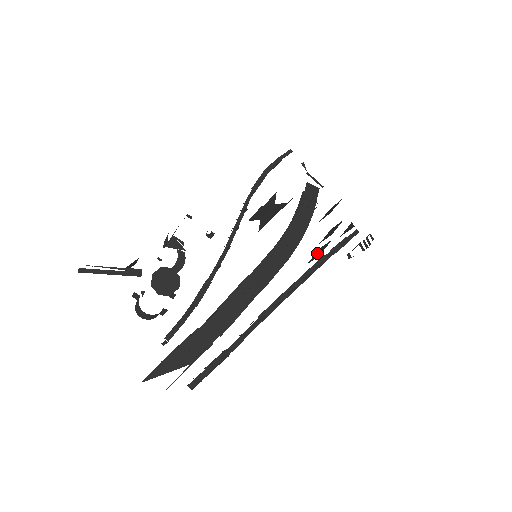
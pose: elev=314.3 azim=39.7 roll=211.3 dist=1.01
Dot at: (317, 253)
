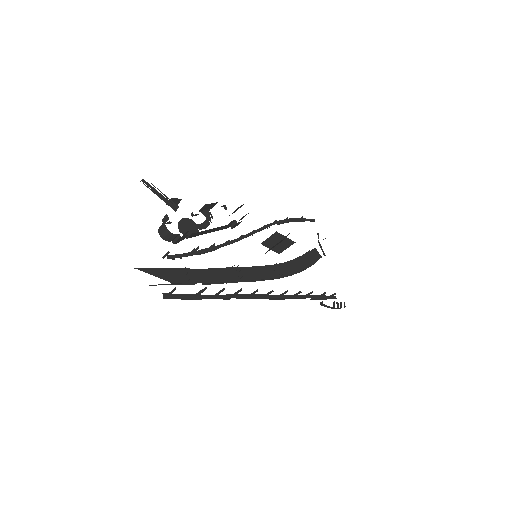
Dot at: occluded
